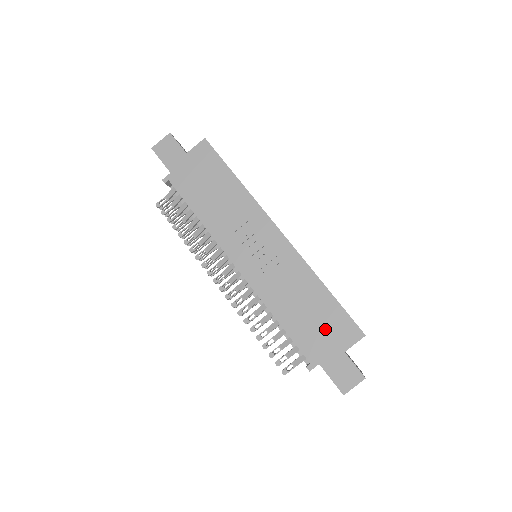
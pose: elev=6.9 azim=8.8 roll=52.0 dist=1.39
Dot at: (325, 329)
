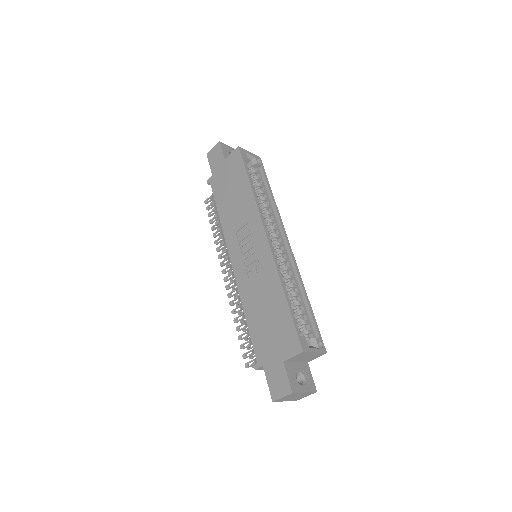
Dot at: (275, 335)
